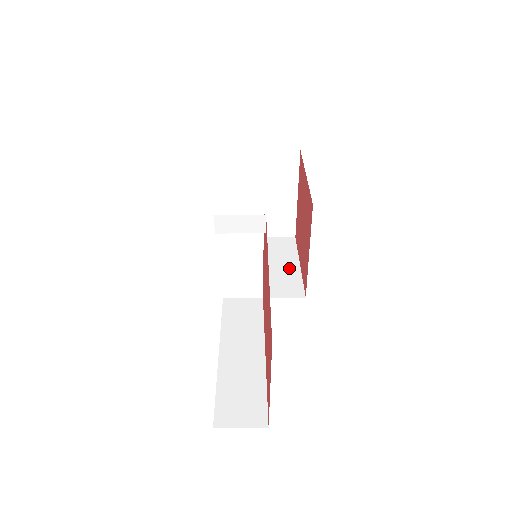
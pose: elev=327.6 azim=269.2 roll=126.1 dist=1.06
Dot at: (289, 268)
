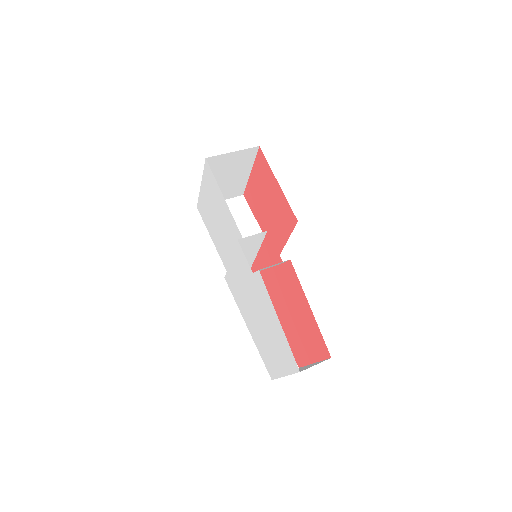
Dot at: (254, 233)
